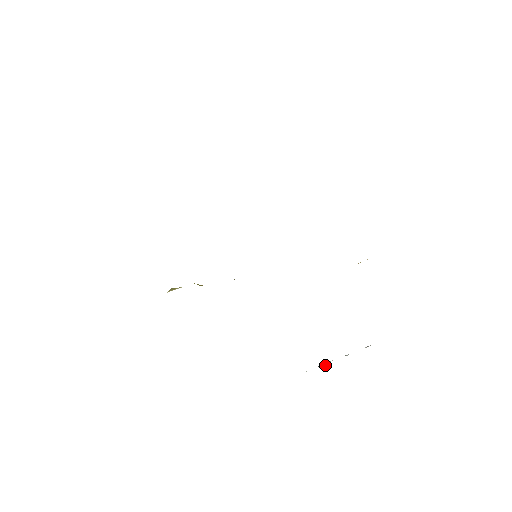
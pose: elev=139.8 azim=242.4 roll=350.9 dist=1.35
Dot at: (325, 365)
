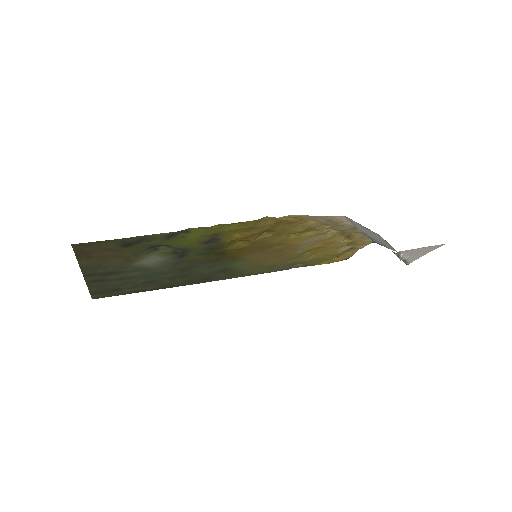
Dot at: occluded
